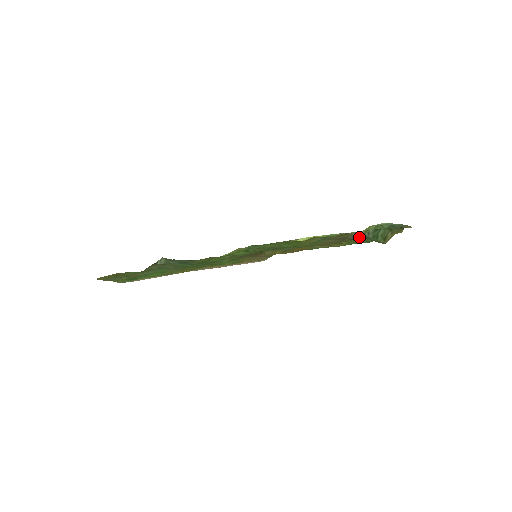
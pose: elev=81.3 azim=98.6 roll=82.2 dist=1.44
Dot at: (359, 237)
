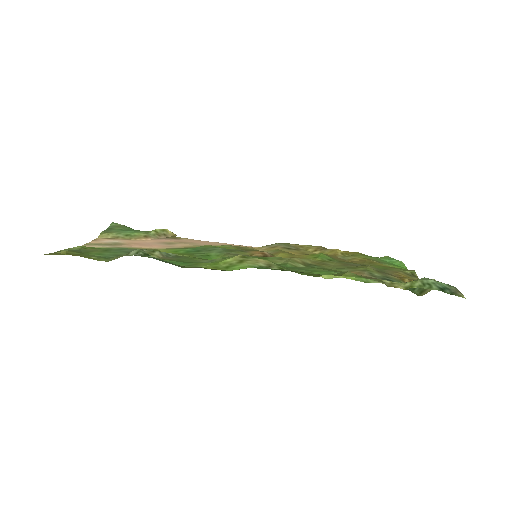
Dot at: occluded
